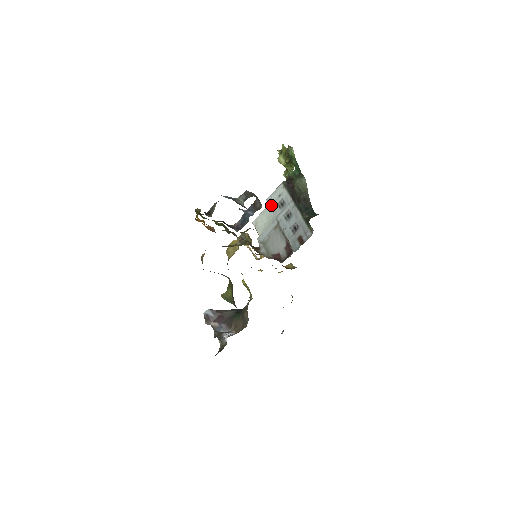
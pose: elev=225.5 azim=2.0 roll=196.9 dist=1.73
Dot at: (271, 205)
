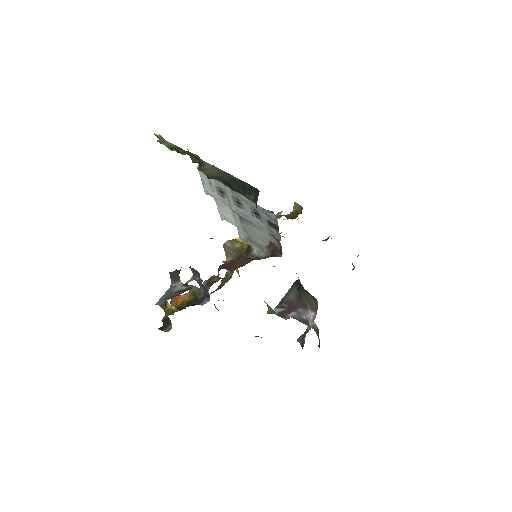
Dot at: occluded
